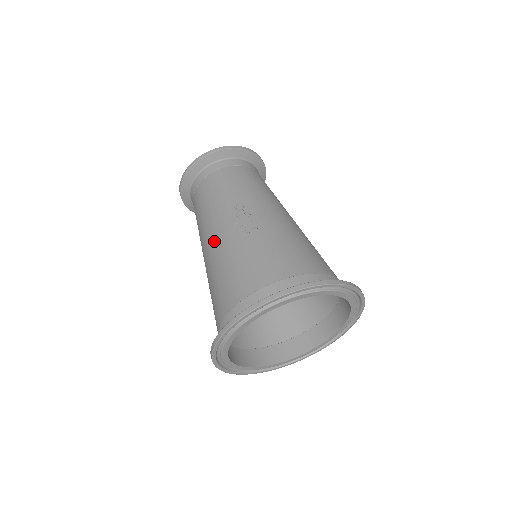
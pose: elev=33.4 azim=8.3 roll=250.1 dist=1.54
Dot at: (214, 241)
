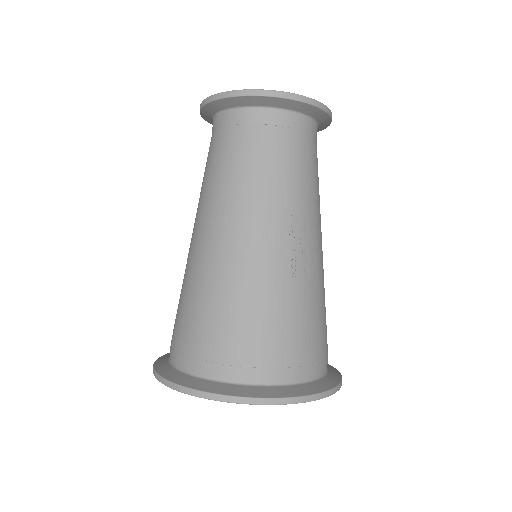
Dot at: (246, 247)
